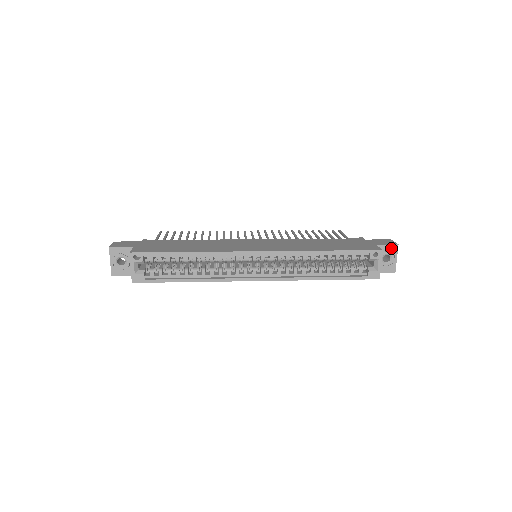
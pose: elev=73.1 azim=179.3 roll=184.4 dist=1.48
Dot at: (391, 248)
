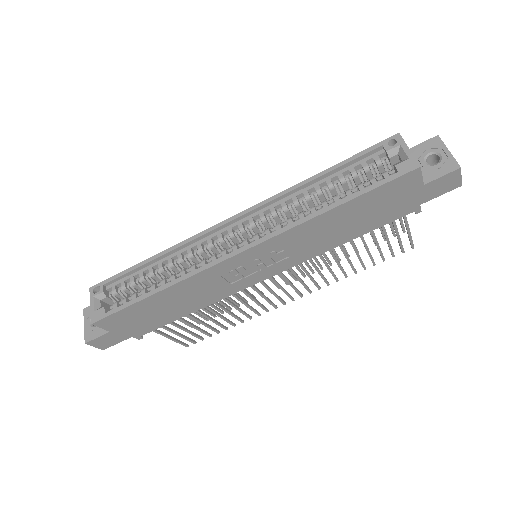
Dot at: (430, 144)
